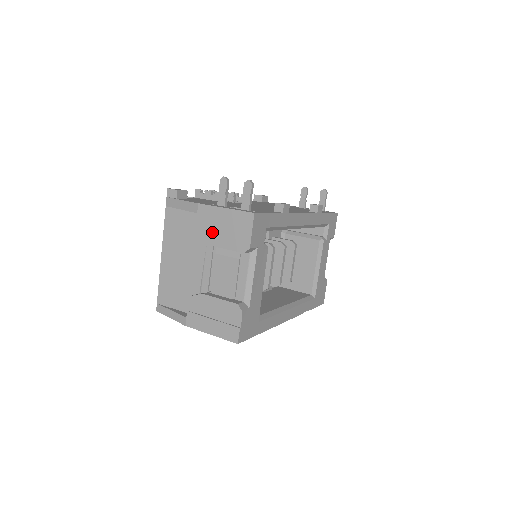
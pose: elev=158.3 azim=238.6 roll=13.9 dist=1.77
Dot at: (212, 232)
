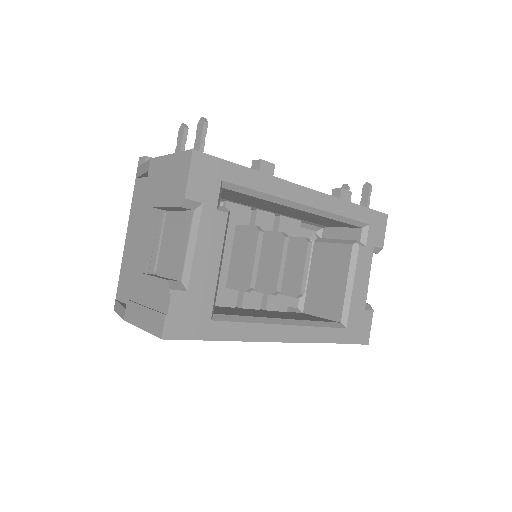
Dot at: (157, 189)
